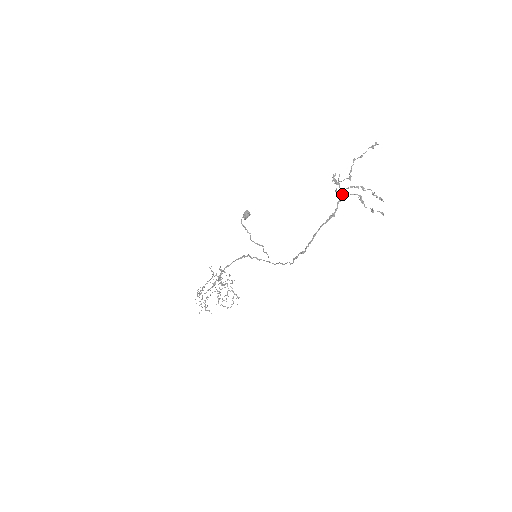
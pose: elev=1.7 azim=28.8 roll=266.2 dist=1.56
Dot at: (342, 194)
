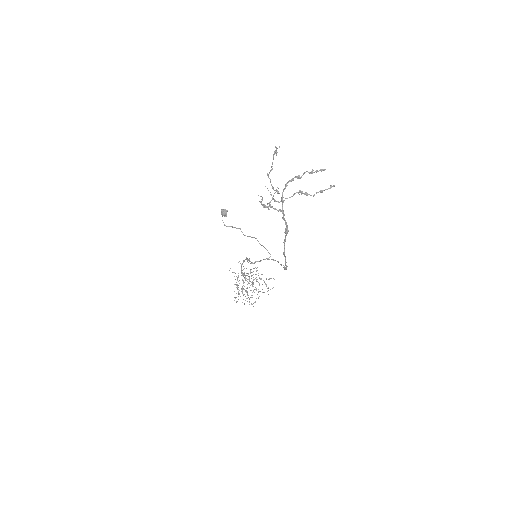
Dot at: (281, 210)
